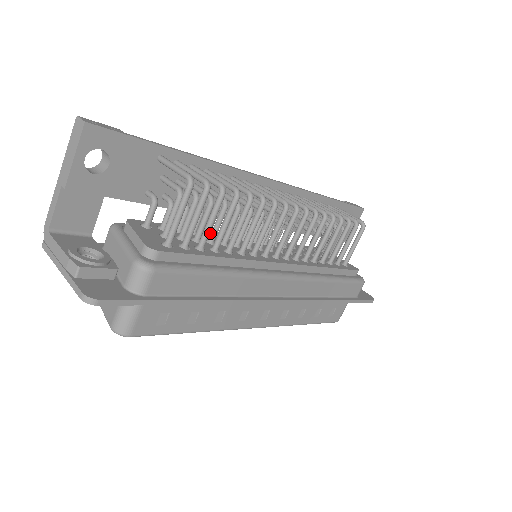
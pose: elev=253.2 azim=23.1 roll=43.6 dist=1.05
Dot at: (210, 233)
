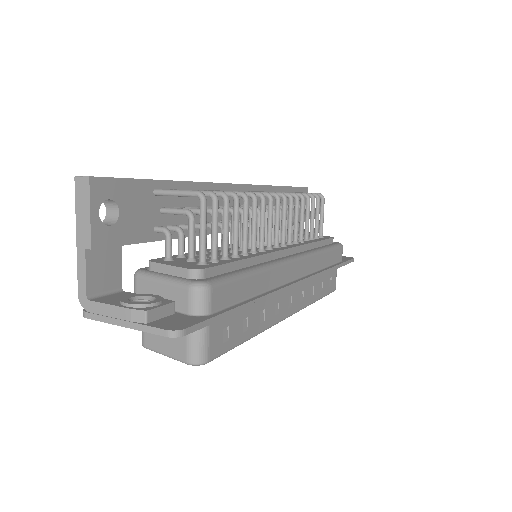
Dot at: occluded
